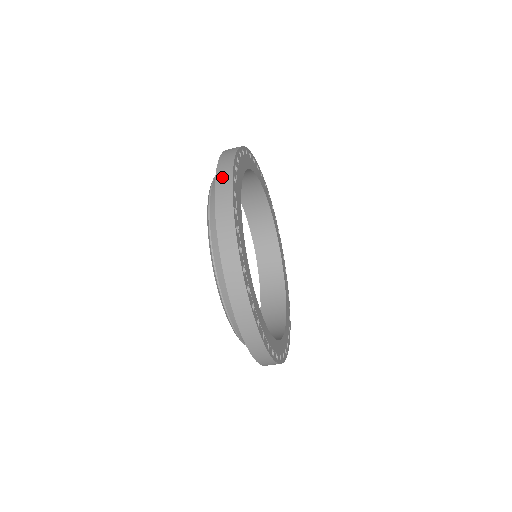
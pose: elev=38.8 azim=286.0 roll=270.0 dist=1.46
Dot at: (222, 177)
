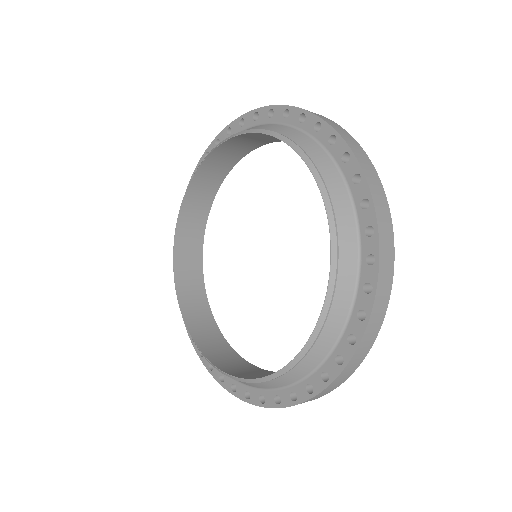
Dot at: (359, 153)
